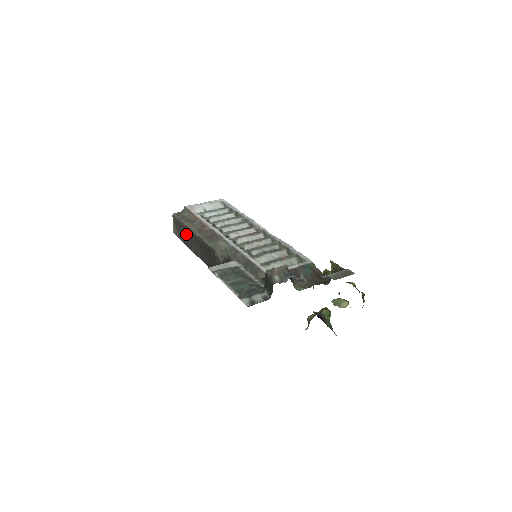
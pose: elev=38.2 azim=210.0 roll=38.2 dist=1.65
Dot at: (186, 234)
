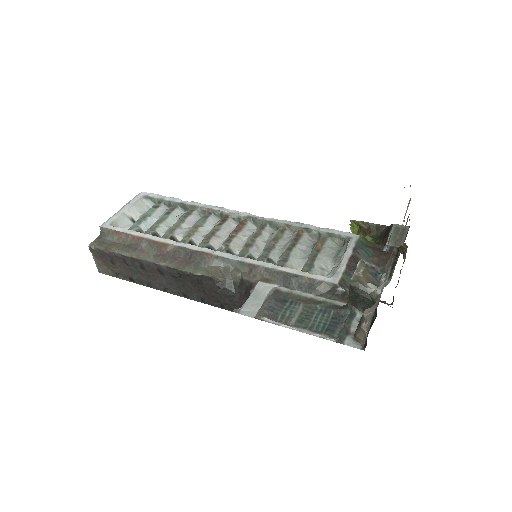
Dot at: (132, 268)
